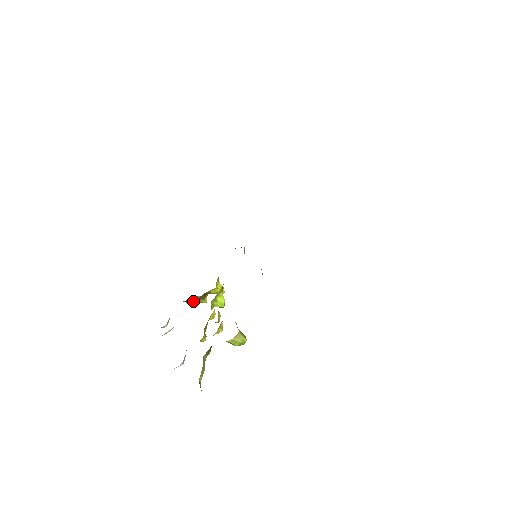
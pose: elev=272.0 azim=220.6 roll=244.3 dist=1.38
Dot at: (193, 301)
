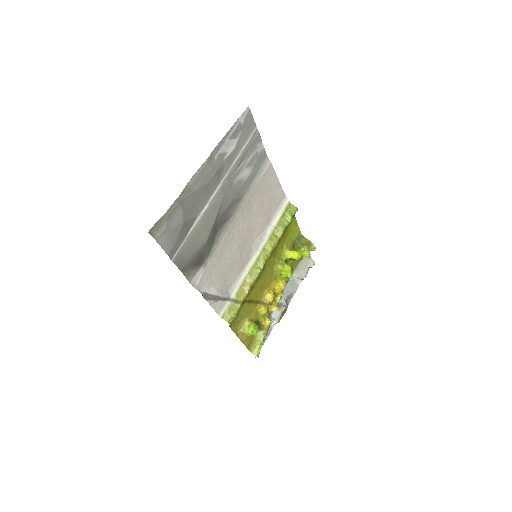
Dot at: occluded
